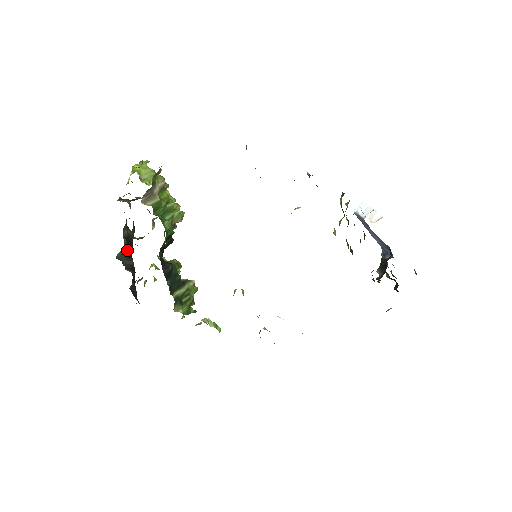
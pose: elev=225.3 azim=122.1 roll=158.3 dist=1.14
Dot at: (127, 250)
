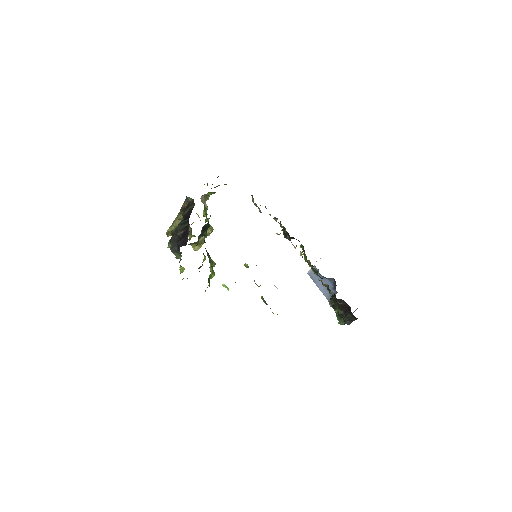
Dot at: (184, 220)
